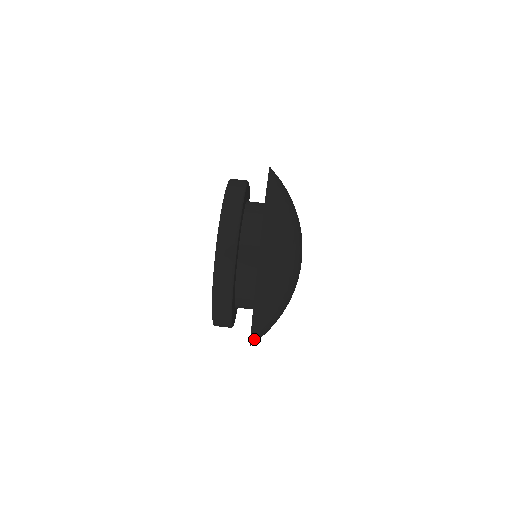
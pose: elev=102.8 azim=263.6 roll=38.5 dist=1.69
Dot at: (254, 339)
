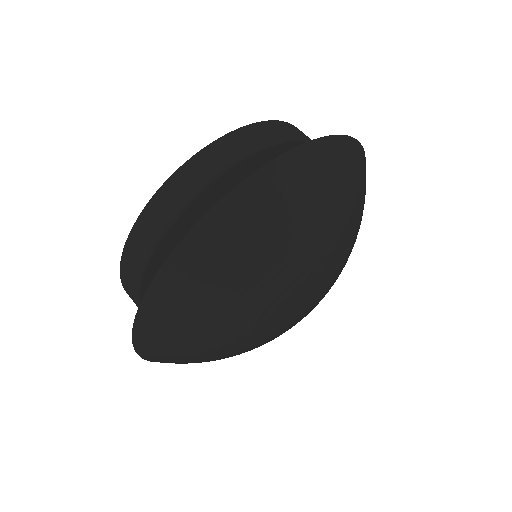
Dot at: (215, 220)
